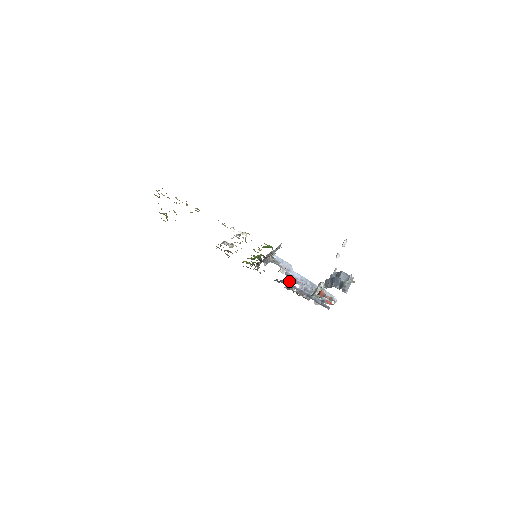
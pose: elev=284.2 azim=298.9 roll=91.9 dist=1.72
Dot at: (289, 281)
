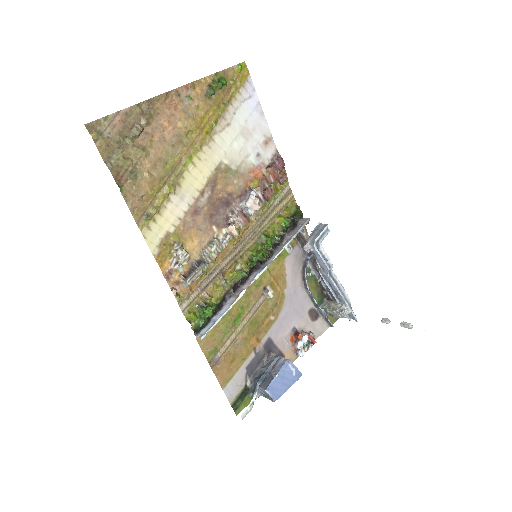
Dot at: occluded
